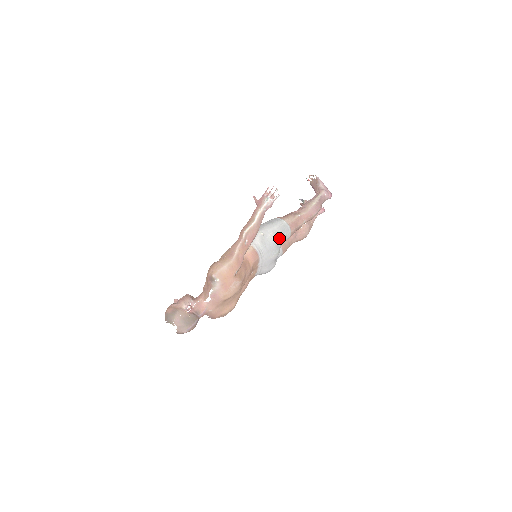
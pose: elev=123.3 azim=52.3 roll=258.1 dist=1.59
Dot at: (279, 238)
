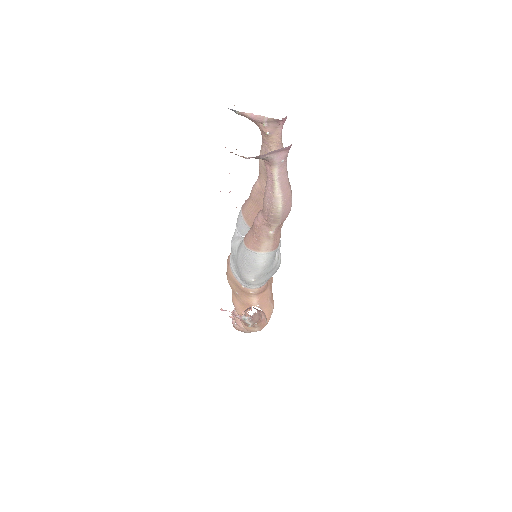
Dot at: (273, 266)
